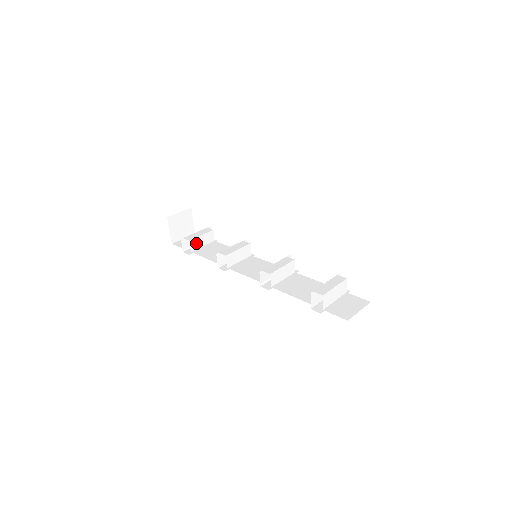
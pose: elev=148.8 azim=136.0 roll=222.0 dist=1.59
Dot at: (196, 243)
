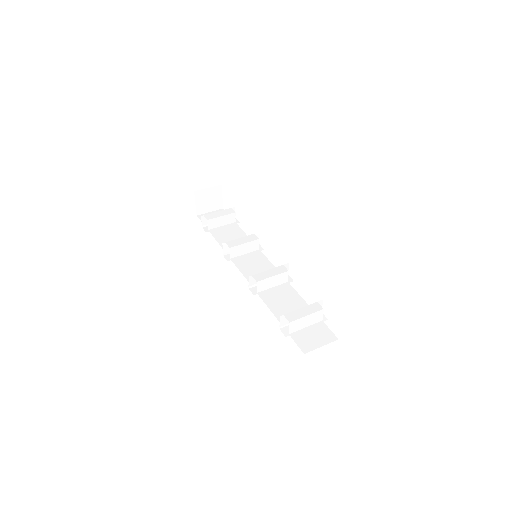
Dot at: (215, 223)
